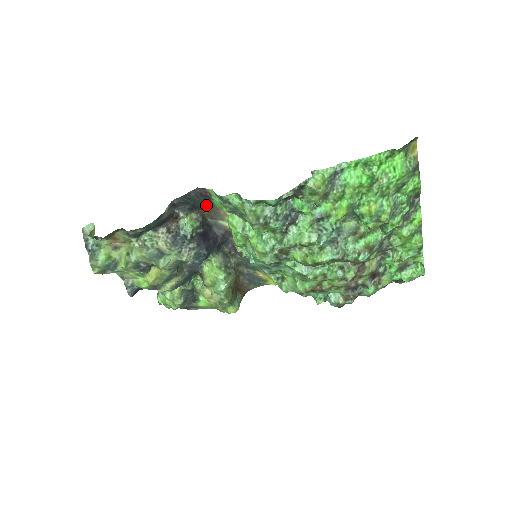
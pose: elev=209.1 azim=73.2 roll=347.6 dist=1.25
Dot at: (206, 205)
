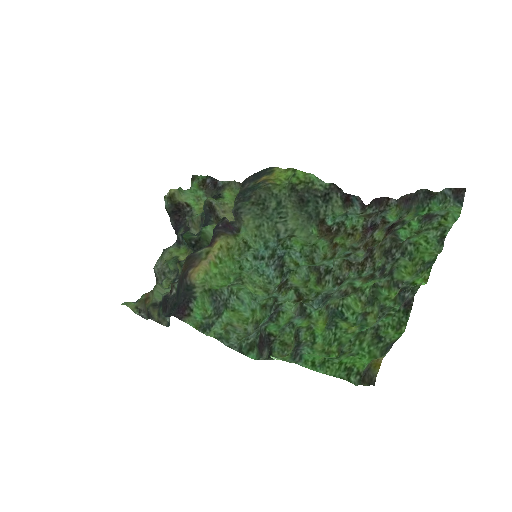
Dot at: (181, 278)
